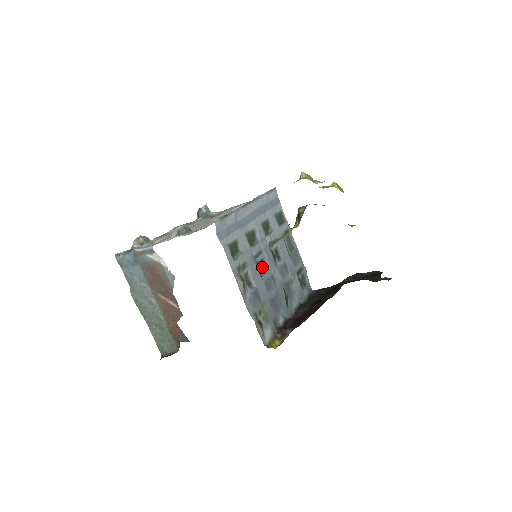
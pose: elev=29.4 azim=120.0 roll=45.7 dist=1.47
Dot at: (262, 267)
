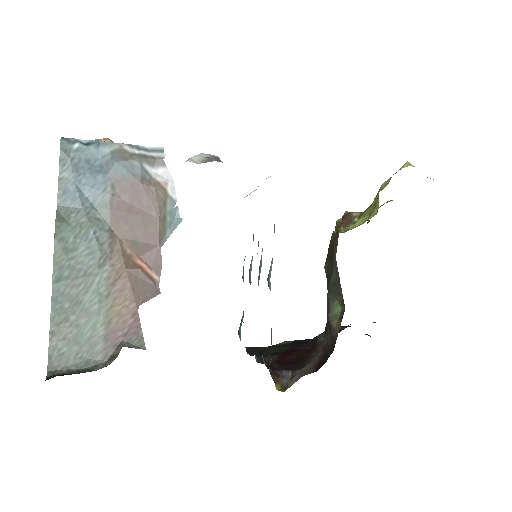
Dot at: occluded
